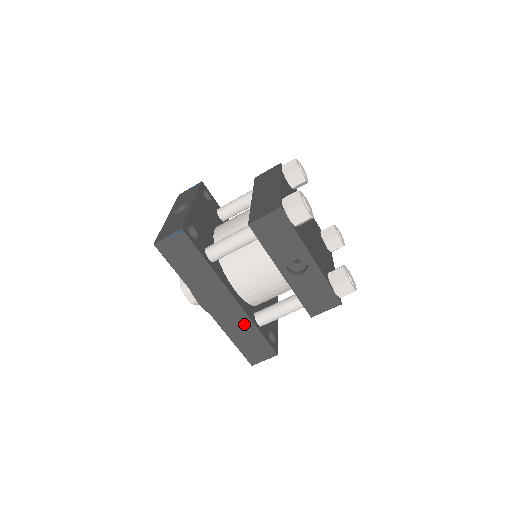
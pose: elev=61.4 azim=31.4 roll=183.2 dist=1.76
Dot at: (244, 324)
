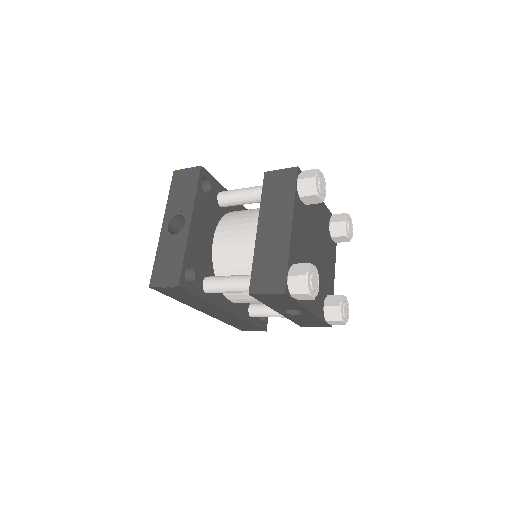
Dot at: (238, 320)
